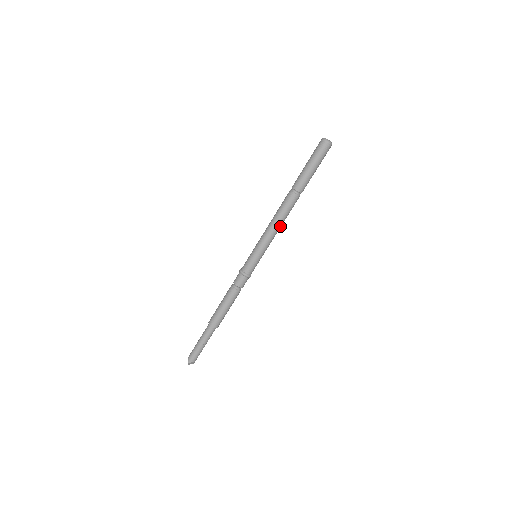
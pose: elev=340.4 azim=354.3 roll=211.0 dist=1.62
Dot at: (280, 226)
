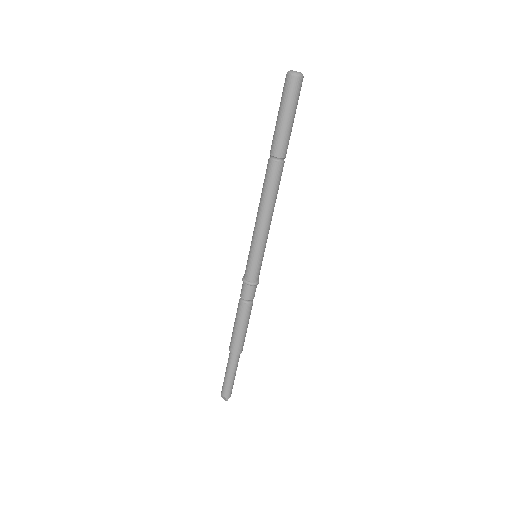
Dot at: (273, 208)
